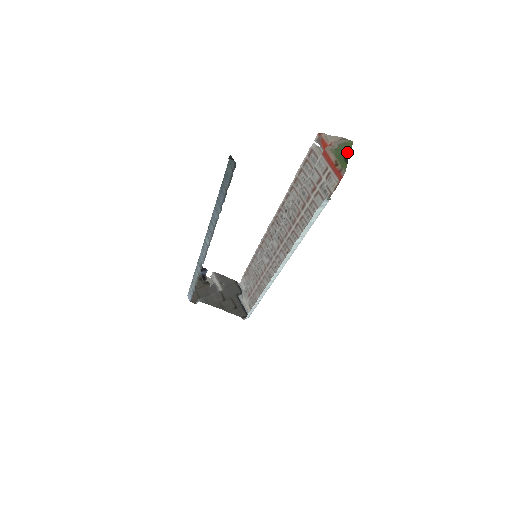
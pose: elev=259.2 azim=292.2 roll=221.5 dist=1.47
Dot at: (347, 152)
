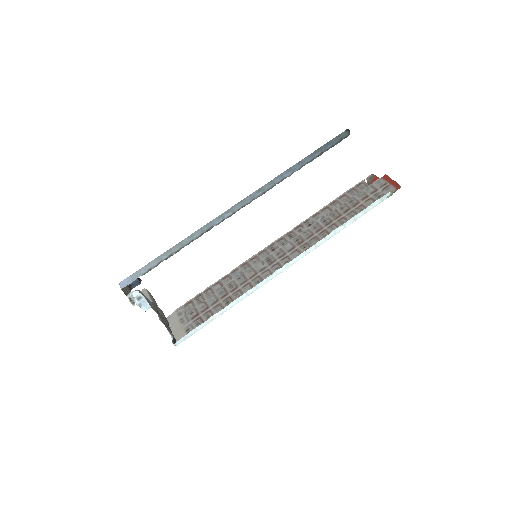
Dot at: occluded
